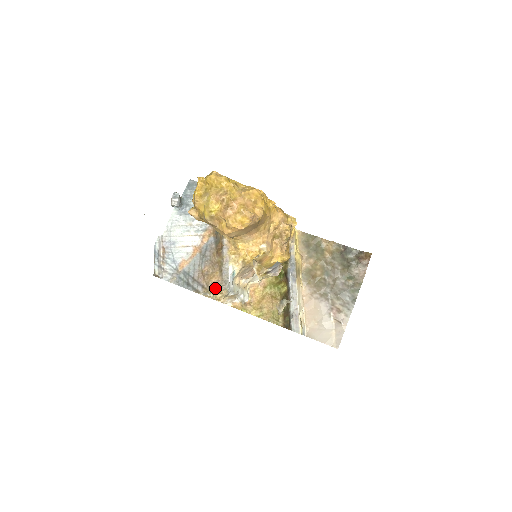
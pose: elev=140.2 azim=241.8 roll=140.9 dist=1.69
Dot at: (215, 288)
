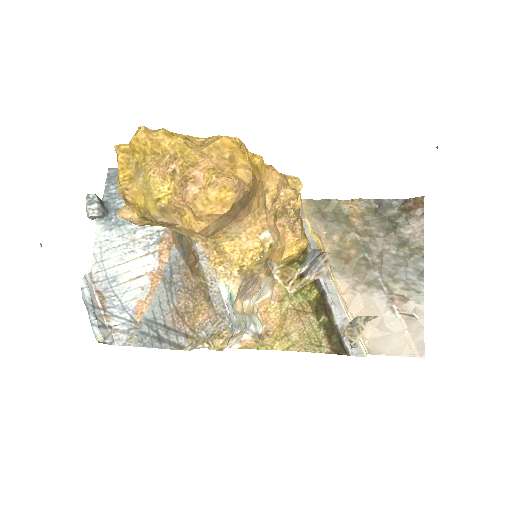
Dot at: (208, 331)
